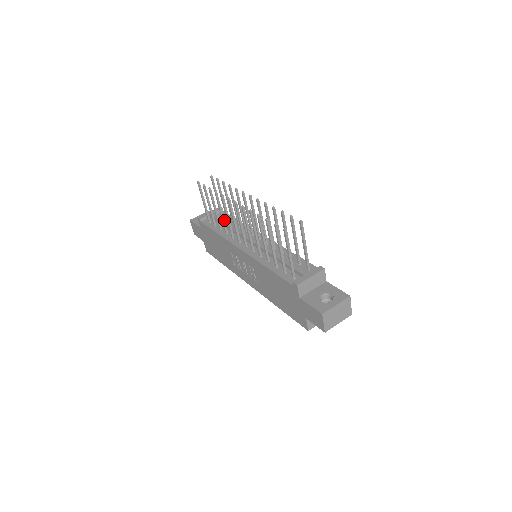
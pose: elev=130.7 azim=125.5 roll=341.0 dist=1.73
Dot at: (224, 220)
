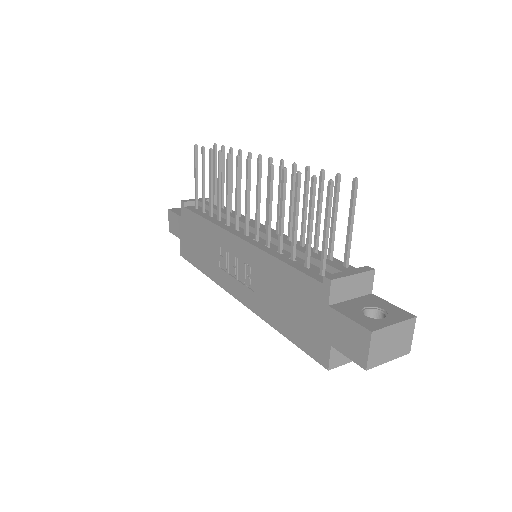
Dot at: (220, 199)
